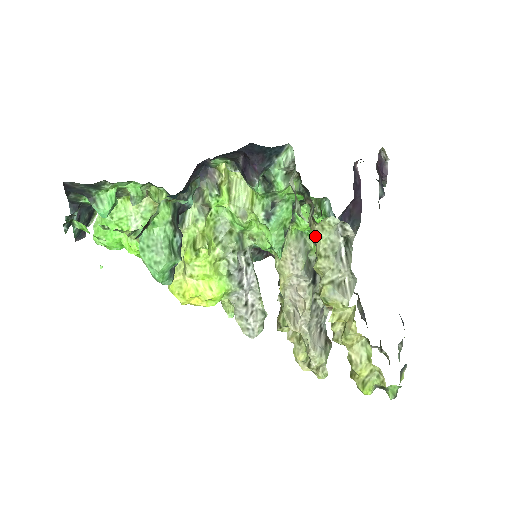
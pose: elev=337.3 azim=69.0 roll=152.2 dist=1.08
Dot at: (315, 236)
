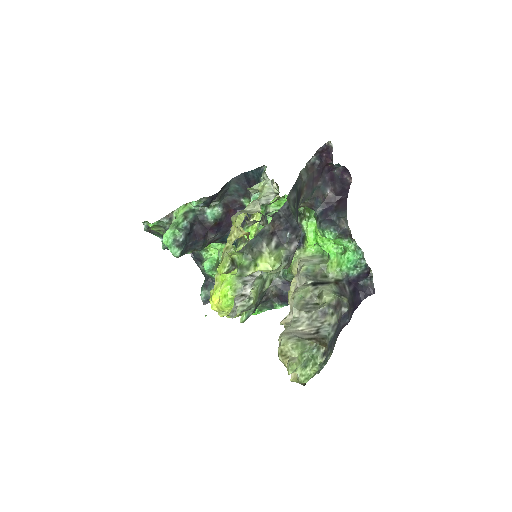
Dot at: occluded
